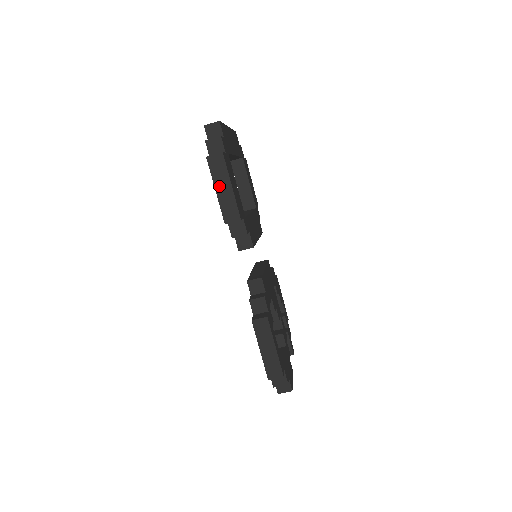
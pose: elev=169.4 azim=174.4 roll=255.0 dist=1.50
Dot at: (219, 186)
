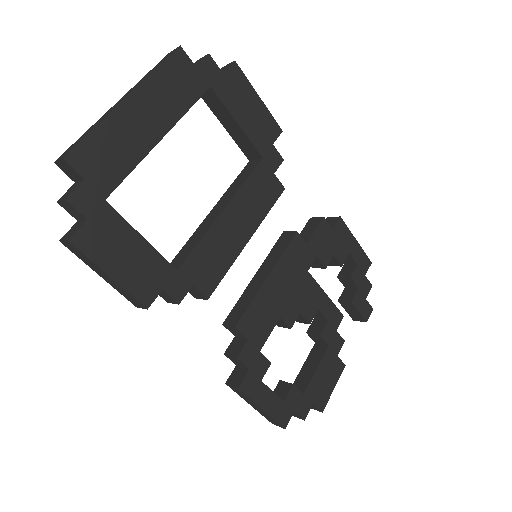
Dot at: (98, 272)
